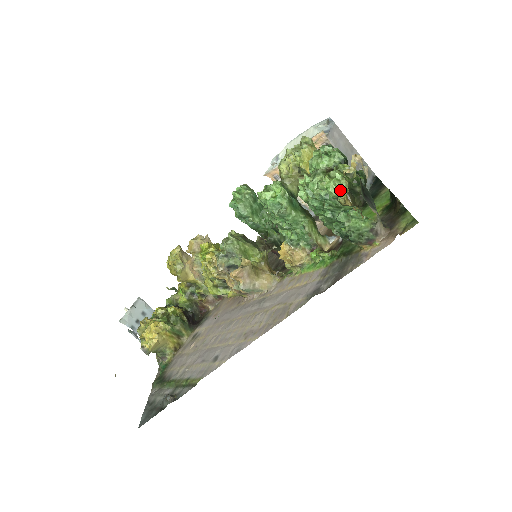
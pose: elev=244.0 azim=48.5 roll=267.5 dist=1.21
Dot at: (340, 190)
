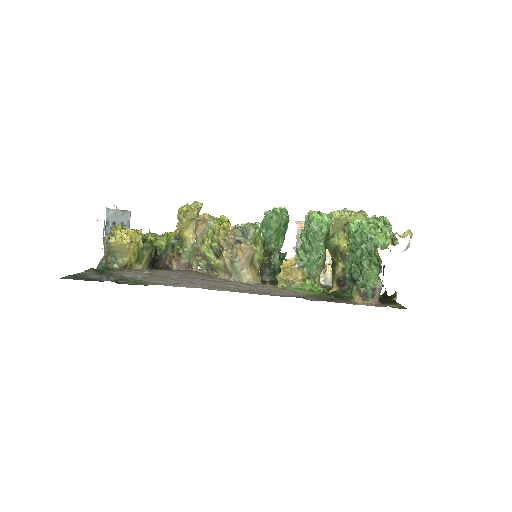
Dot at: (383, 243)
